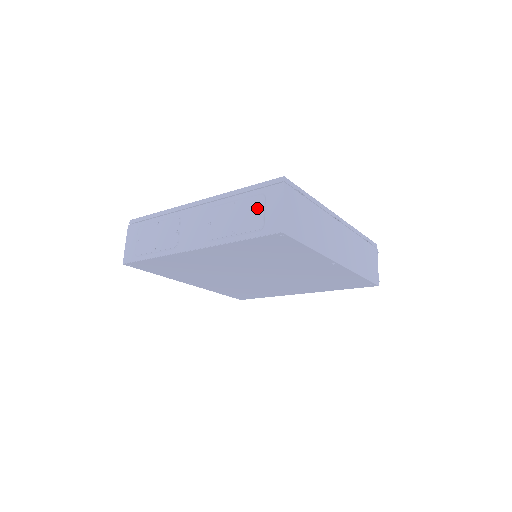
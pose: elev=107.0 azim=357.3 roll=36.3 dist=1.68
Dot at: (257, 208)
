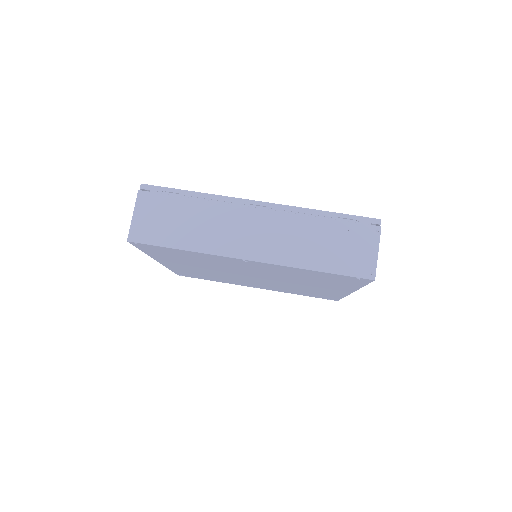
Dot at: occluded
